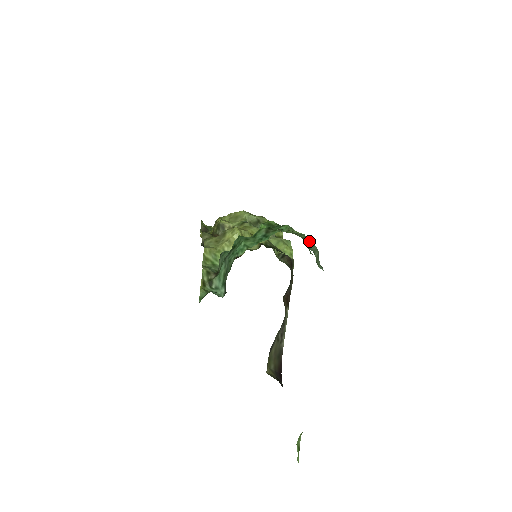
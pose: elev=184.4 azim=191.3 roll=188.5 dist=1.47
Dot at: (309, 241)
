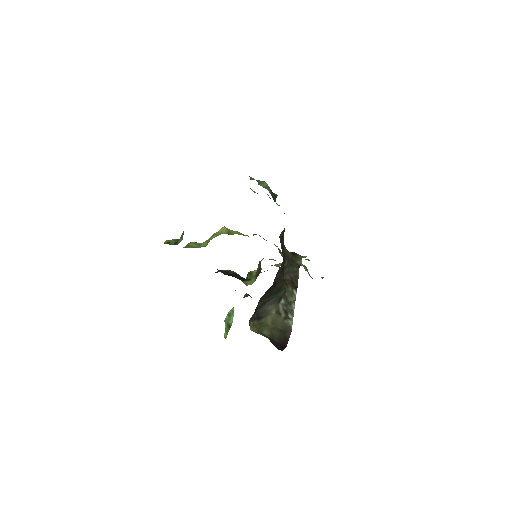
Dot at: occluded
